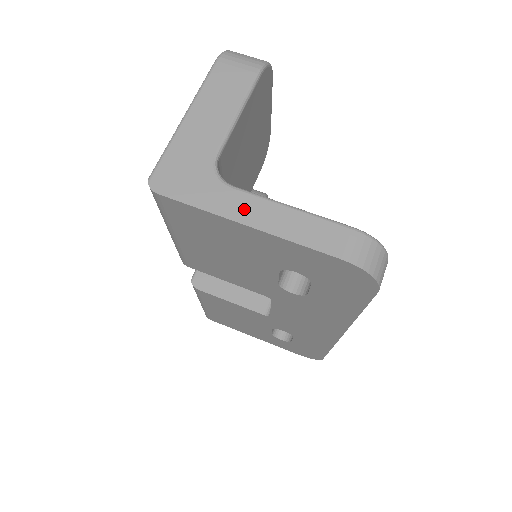
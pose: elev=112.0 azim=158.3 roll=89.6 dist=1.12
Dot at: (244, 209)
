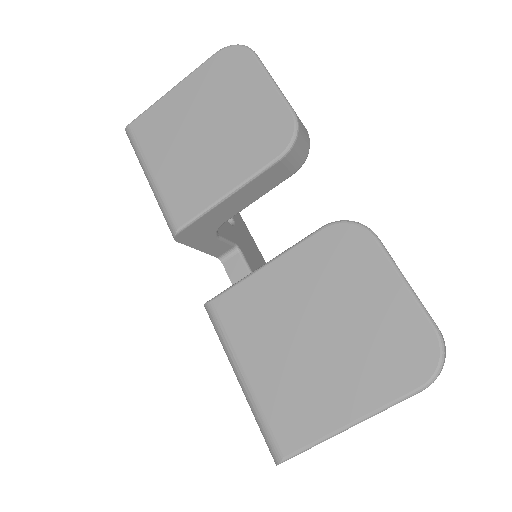
Dot at: occluded
